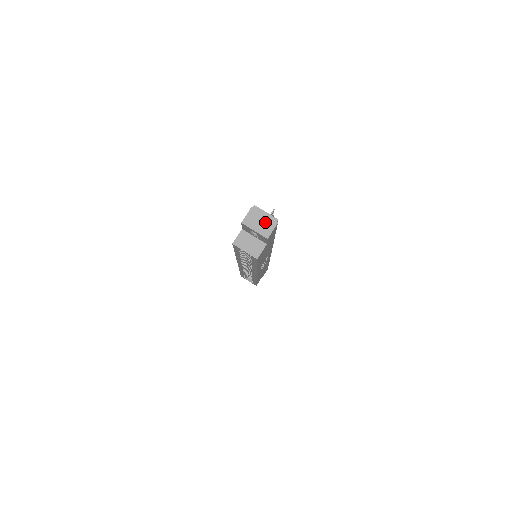
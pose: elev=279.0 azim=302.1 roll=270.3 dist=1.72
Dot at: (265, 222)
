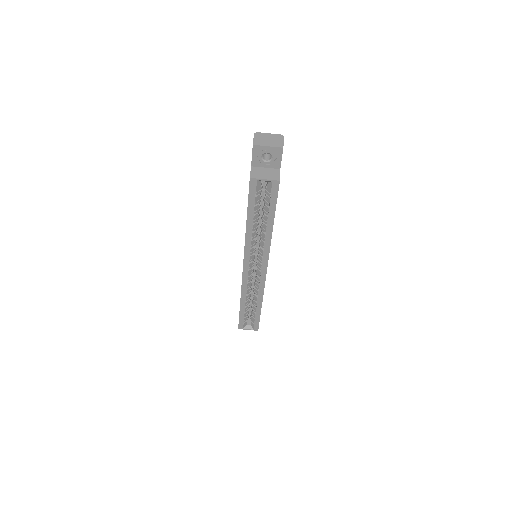
Dot at: (273, 139)
